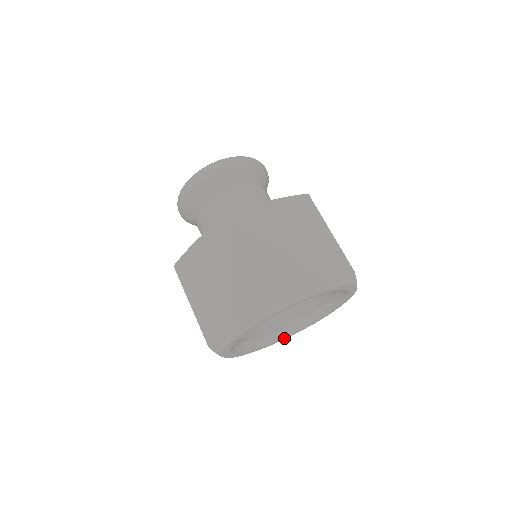
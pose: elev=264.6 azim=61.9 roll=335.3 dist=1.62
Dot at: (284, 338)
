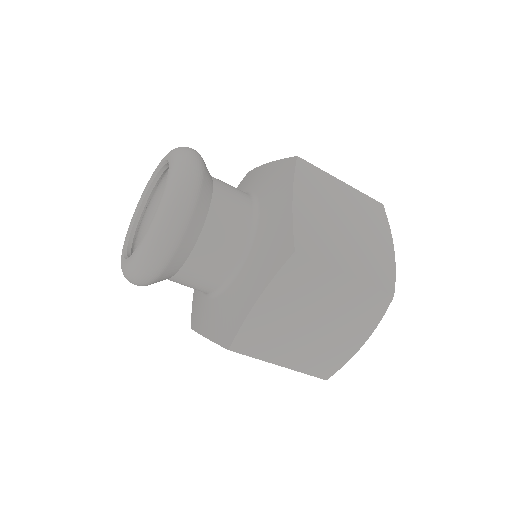
Dot at: occluded
